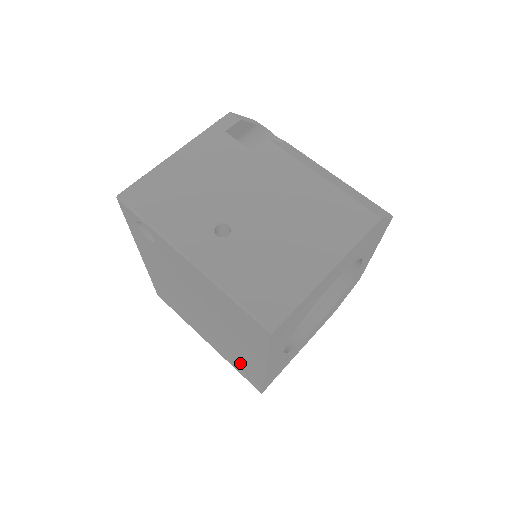
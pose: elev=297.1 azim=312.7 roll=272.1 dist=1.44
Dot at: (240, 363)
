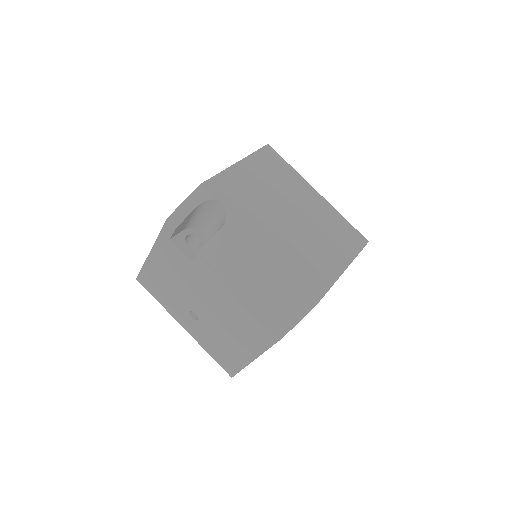
Dot at: occluded
